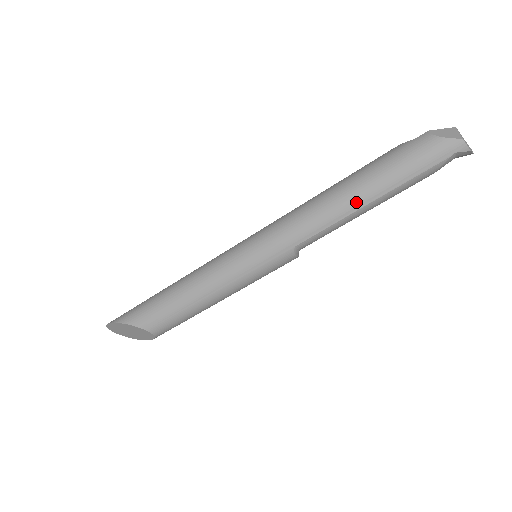
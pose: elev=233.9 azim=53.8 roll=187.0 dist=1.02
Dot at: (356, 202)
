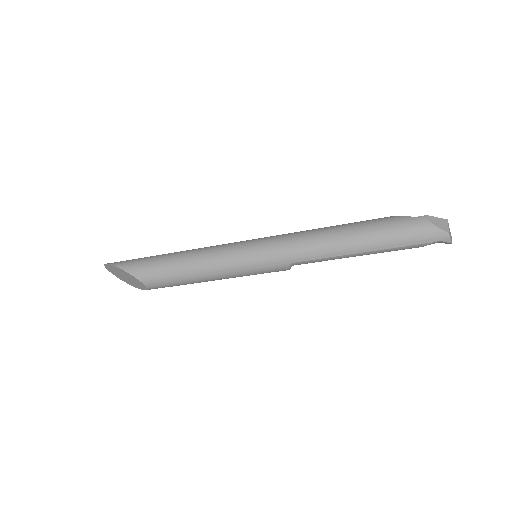
Dot at: (352, 248)
